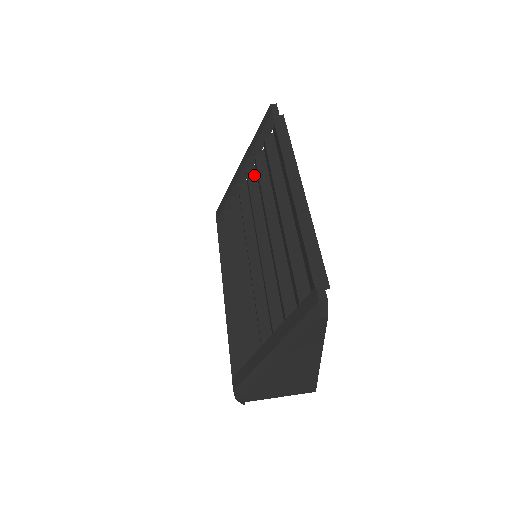
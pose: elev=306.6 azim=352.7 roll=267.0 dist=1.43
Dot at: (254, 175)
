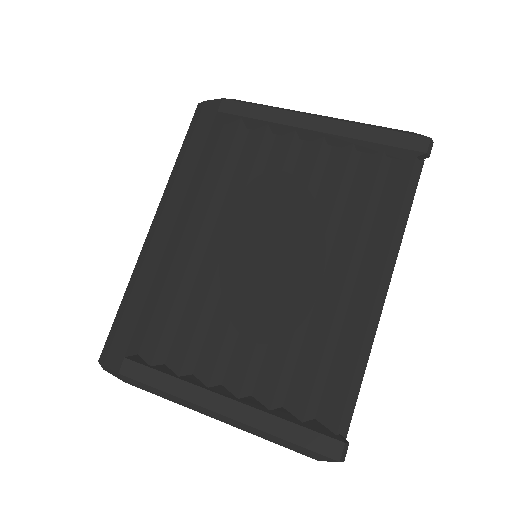
Dot at: (326, 157)
